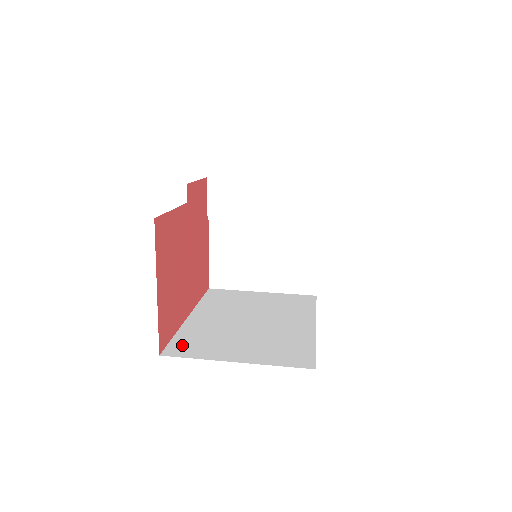
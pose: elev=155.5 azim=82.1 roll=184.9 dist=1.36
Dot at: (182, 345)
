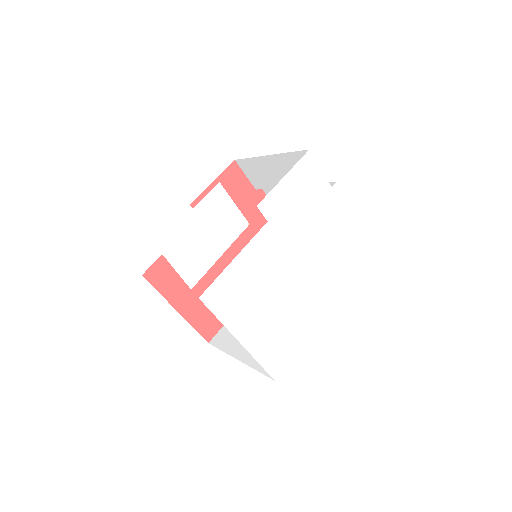
Dot at: (226, 332)
